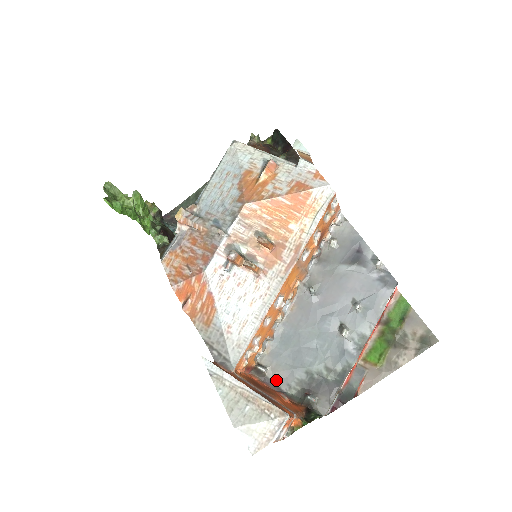
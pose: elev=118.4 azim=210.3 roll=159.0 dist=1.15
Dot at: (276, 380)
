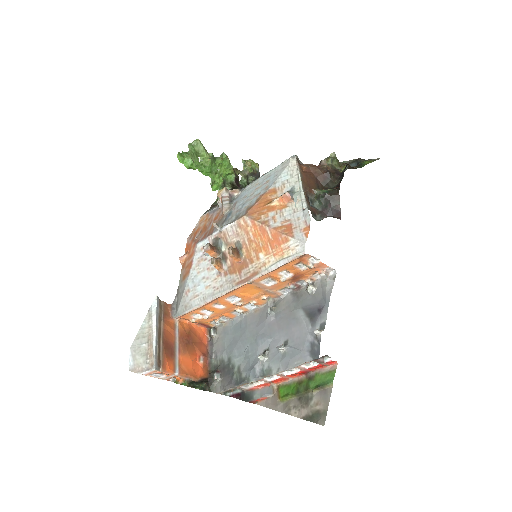
Dot at: (215, 346)
